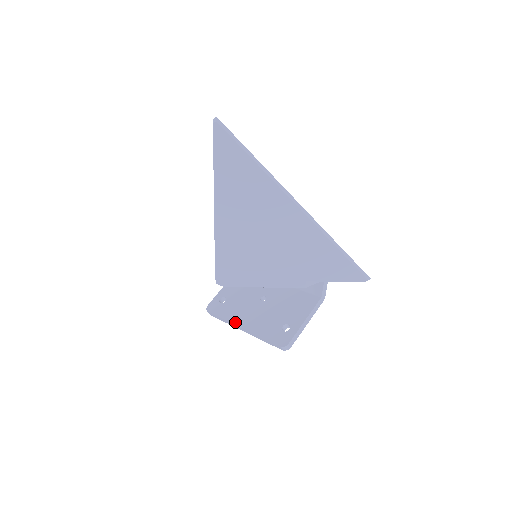
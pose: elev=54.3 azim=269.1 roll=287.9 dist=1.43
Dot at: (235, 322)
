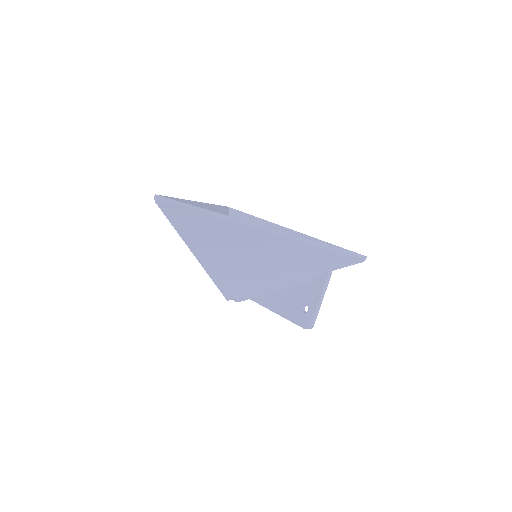
Dot at: (262, 304)
